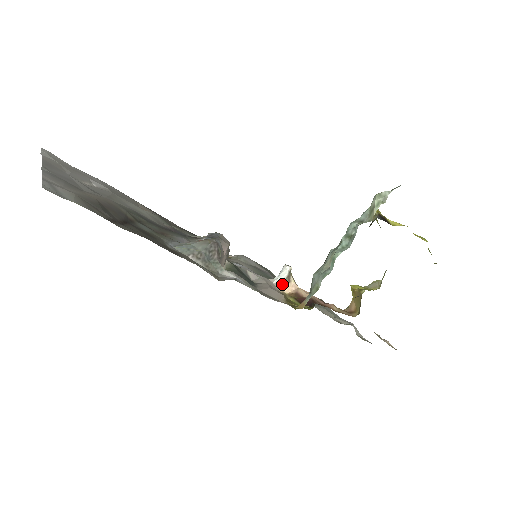
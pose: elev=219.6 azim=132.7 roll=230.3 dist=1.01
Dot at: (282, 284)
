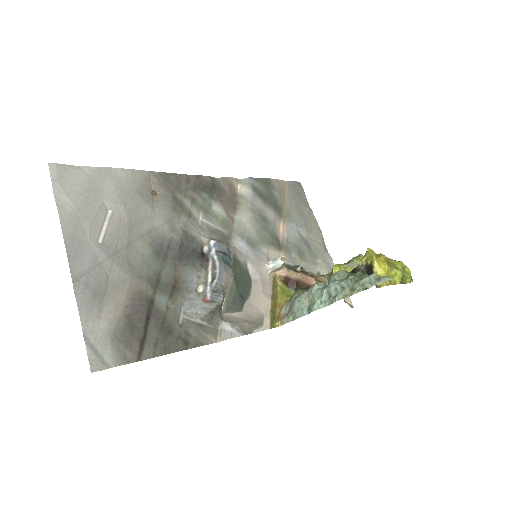
Dot at: (275, 270)
